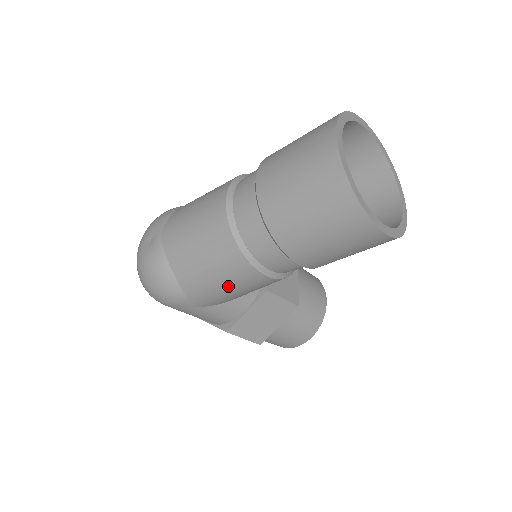
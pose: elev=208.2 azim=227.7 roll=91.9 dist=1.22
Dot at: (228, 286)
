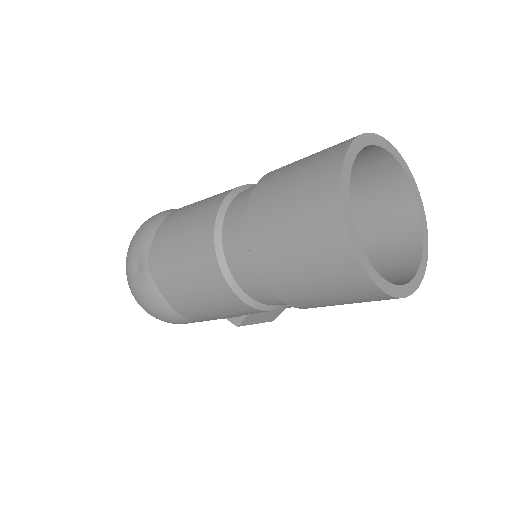
Dot at: (233, 316)
